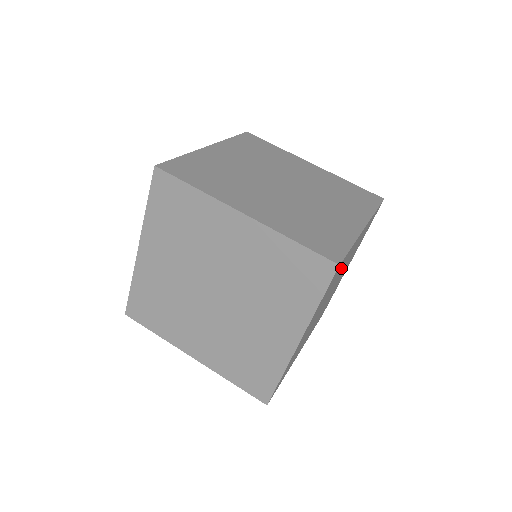
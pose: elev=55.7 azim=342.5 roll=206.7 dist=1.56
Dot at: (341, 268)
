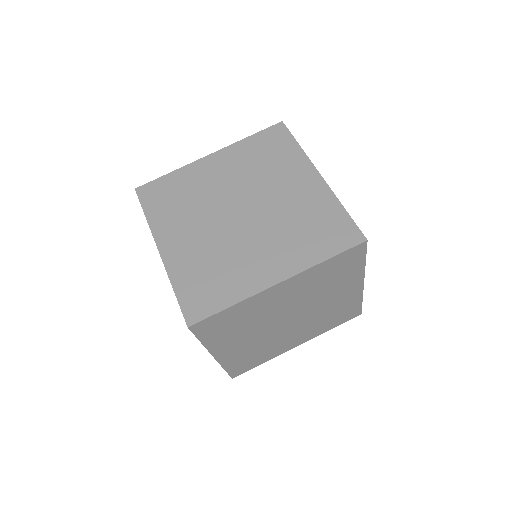
Dot at: (244, 315)
